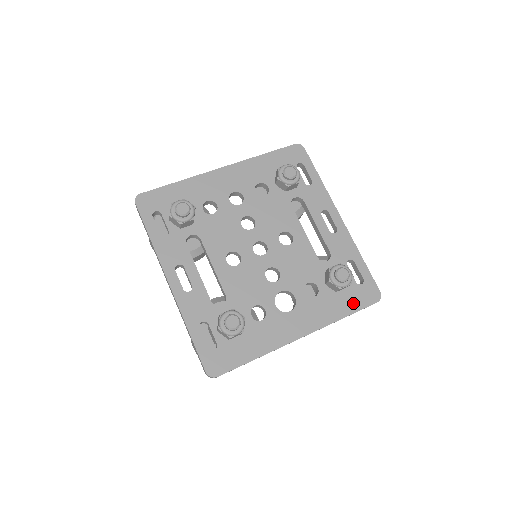
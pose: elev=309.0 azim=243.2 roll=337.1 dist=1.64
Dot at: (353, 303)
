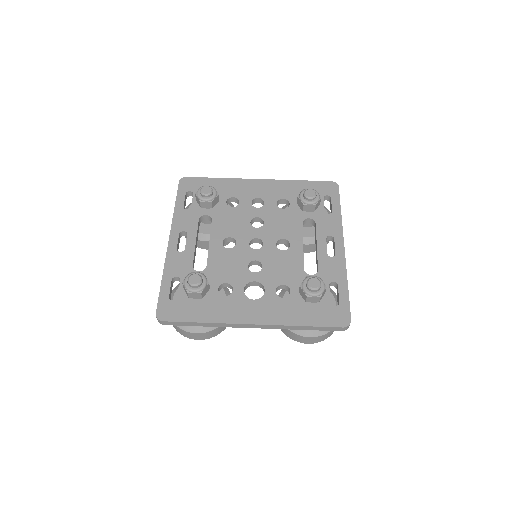
Dot at: (318, 318)
